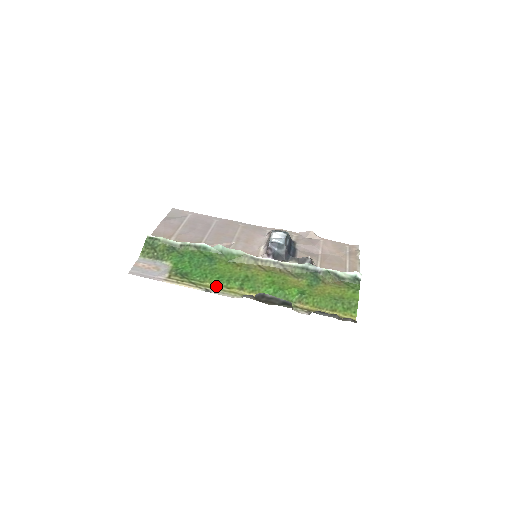
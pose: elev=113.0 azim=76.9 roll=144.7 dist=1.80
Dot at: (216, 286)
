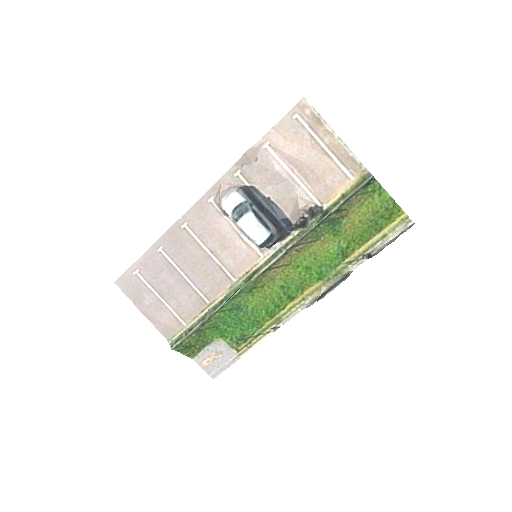
Dot at: (274, 318)
